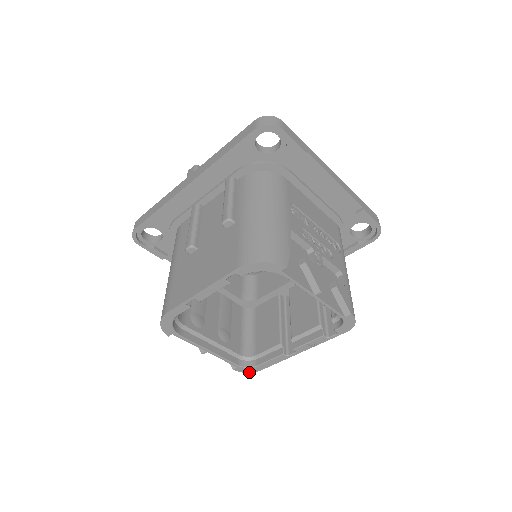
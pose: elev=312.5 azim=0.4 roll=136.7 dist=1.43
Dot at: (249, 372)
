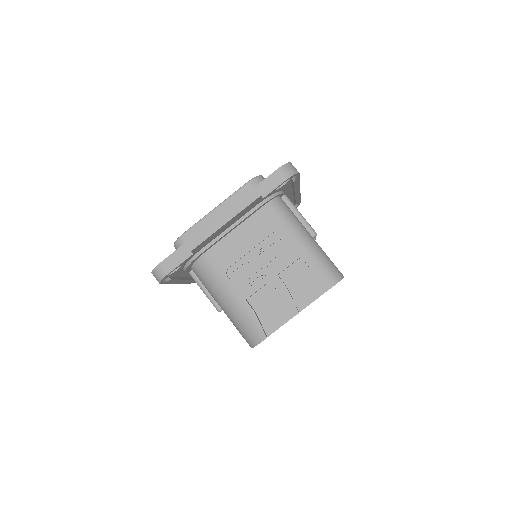
Dot at: occluded
